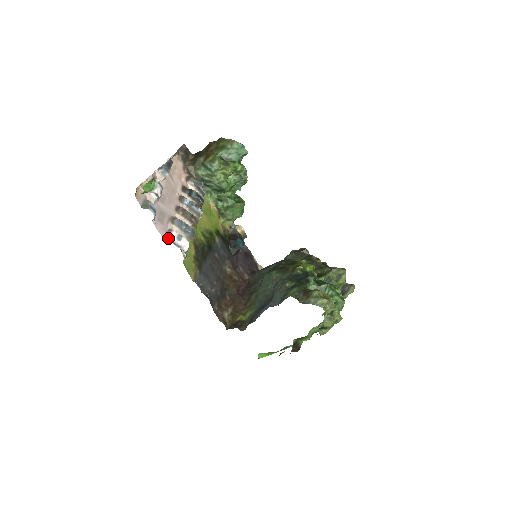
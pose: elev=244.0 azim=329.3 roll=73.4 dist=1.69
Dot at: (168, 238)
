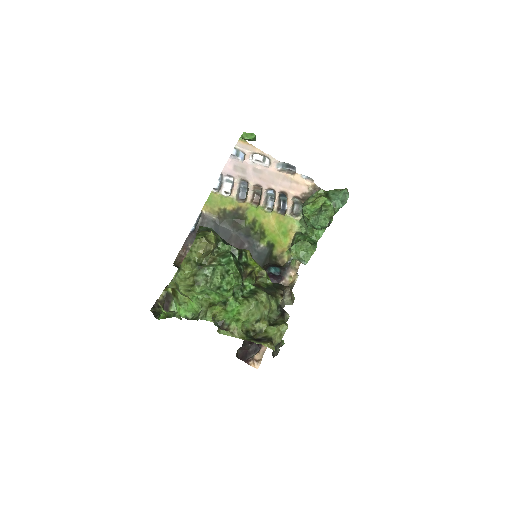
Dot at: (224, 175)
